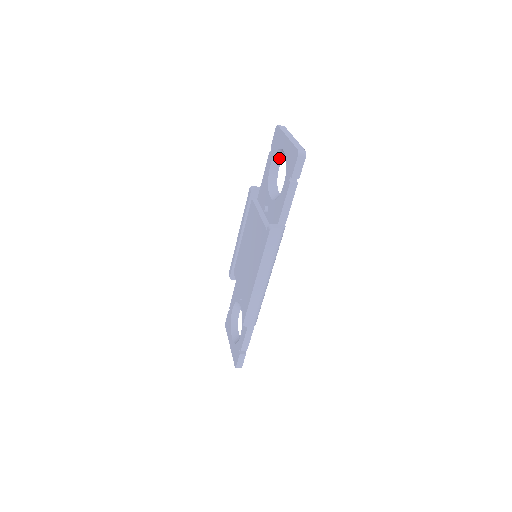
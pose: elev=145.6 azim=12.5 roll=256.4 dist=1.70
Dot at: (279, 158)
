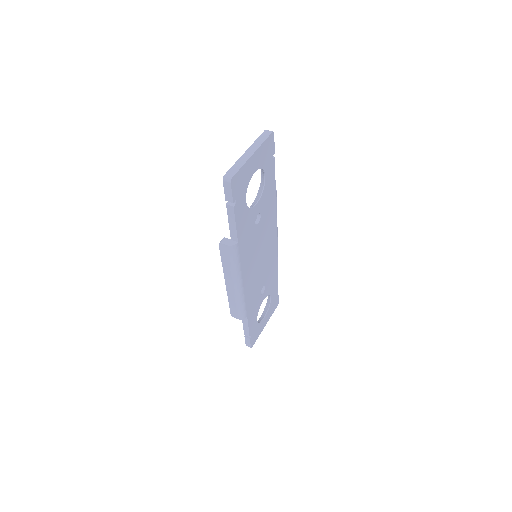
Dot at: occluded
